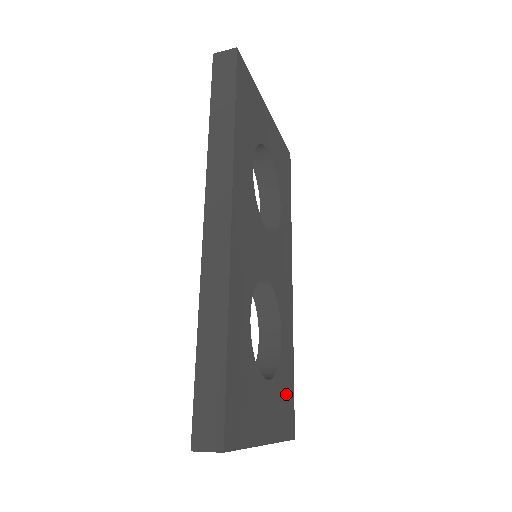
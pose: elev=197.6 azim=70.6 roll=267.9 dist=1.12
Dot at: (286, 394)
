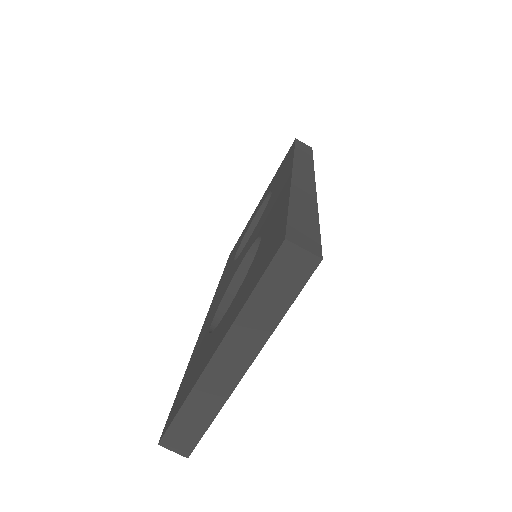
Dot at: occluded
